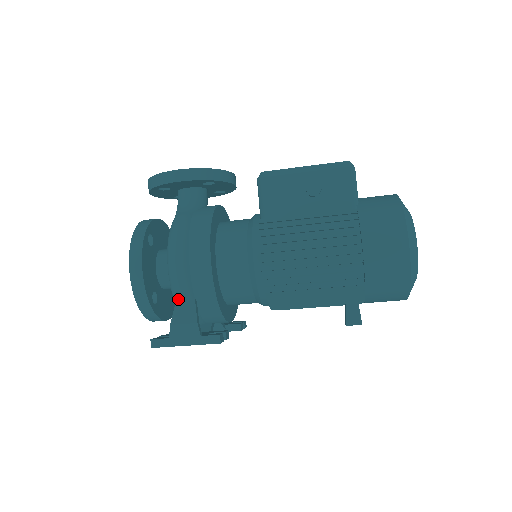
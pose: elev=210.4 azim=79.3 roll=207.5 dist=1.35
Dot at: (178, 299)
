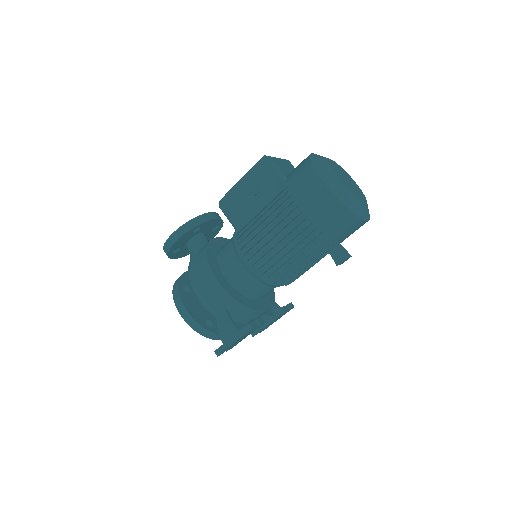
Dot at: (216, 316)
